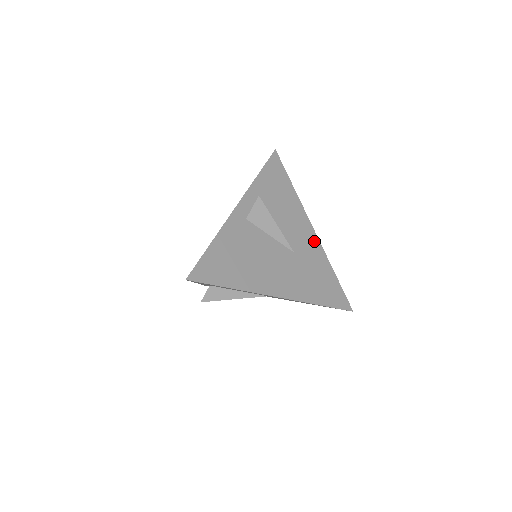
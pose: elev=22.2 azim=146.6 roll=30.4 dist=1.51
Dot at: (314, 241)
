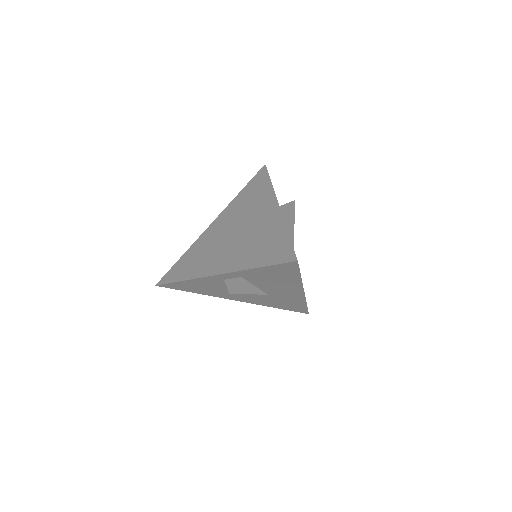
Dot at: occluded
